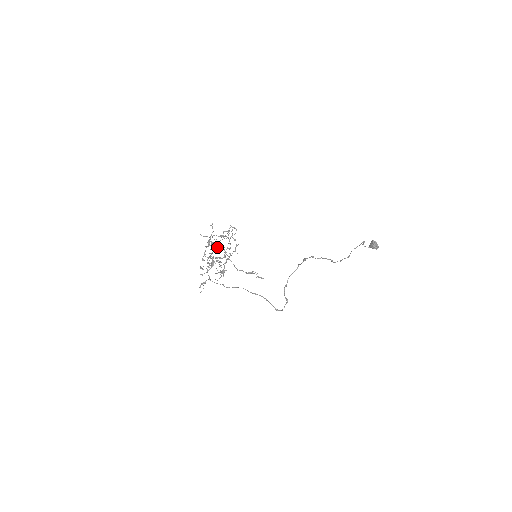
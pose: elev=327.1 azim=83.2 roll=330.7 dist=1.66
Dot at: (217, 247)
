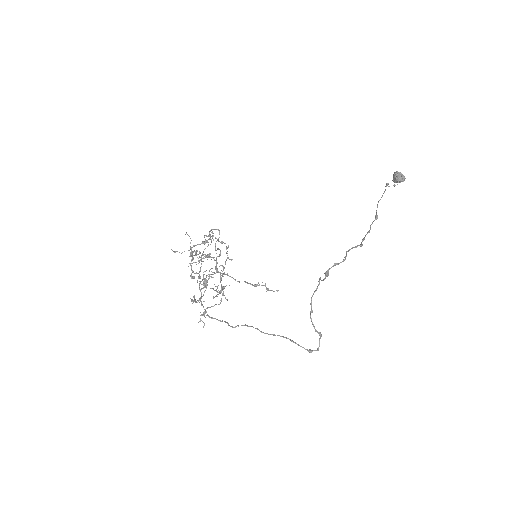
Dot at: (203, 258)
